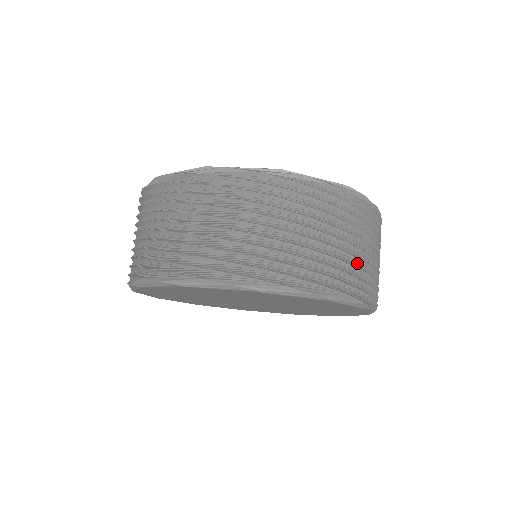
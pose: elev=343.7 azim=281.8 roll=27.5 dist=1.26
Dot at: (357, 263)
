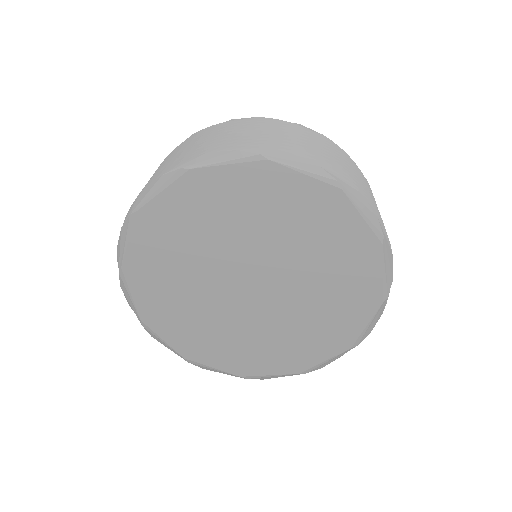
Dot at: occluded
